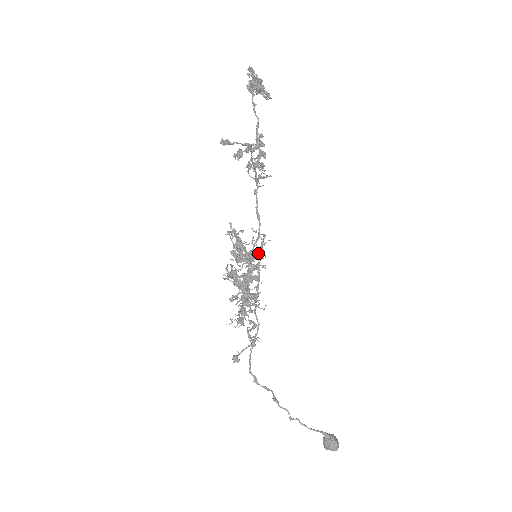
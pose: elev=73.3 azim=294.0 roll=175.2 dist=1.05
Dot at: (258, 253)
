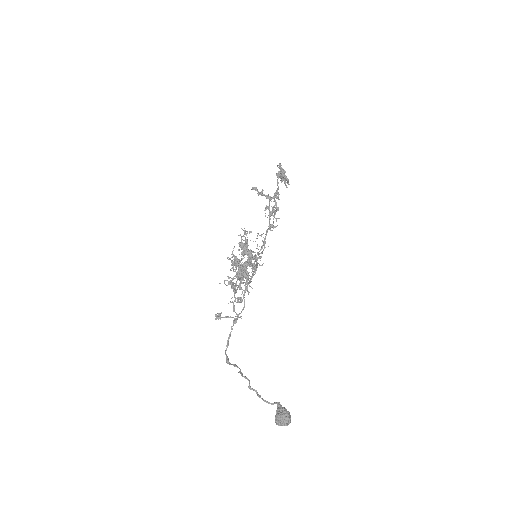
Dot at: (258, 252)
